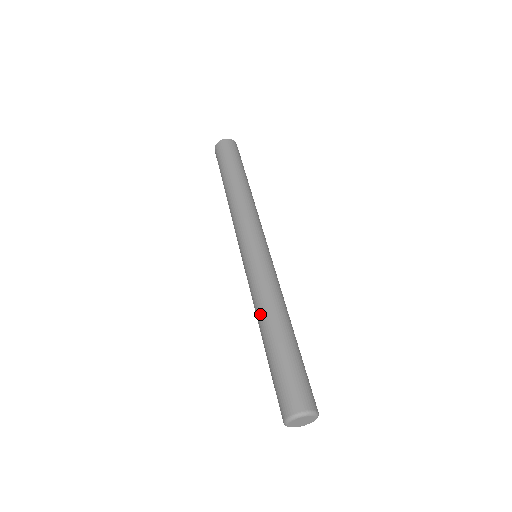
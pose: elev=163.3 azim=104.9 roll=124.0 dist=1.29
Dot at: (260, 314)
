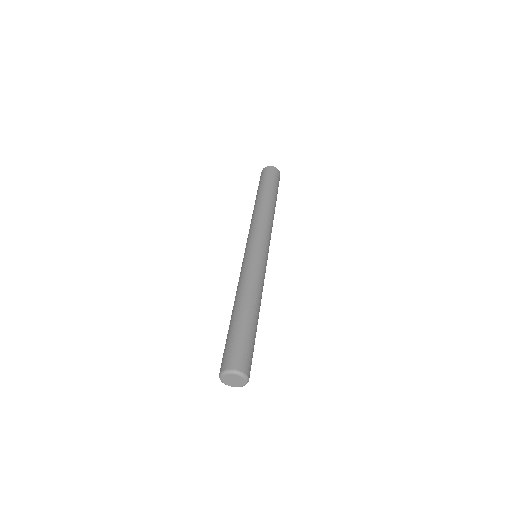
Dot at: (235, 297)
